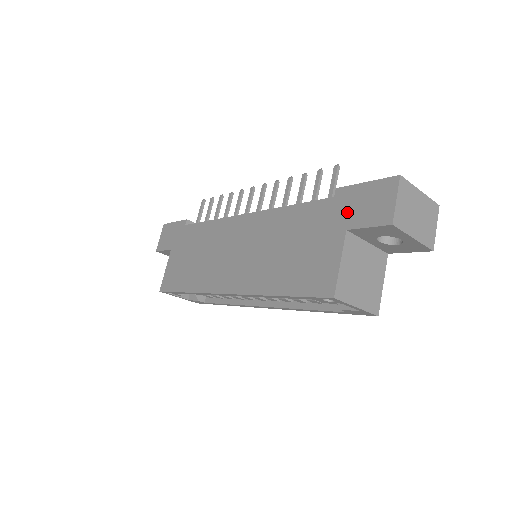
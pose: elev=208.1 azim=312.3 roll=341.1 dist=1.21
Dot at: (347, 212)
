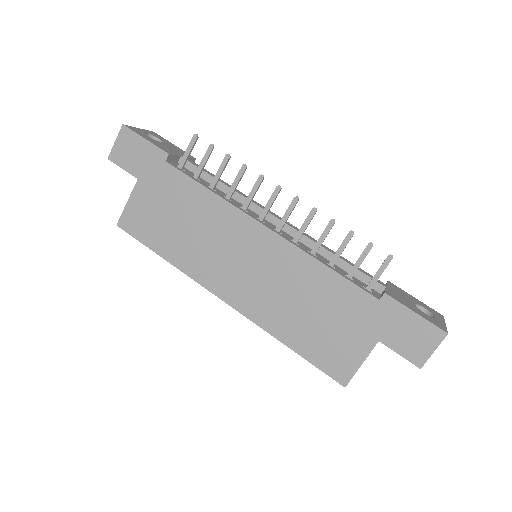
Dot at: (386, 326)
